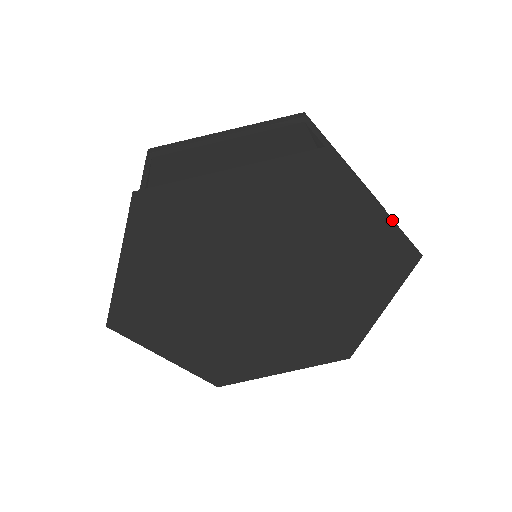
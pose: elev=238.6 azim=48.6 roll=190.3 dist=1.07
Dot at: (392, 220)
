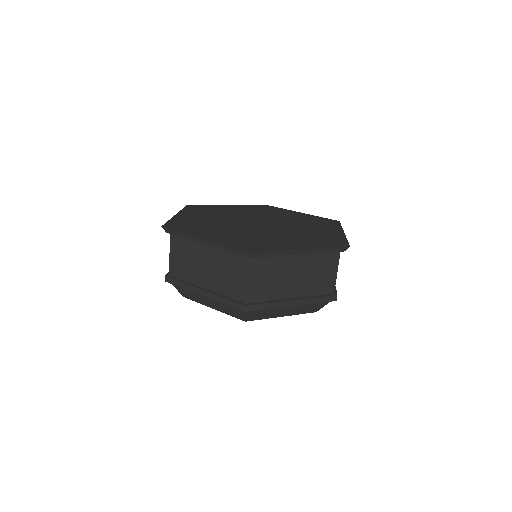
Dot at: (345, 236)
